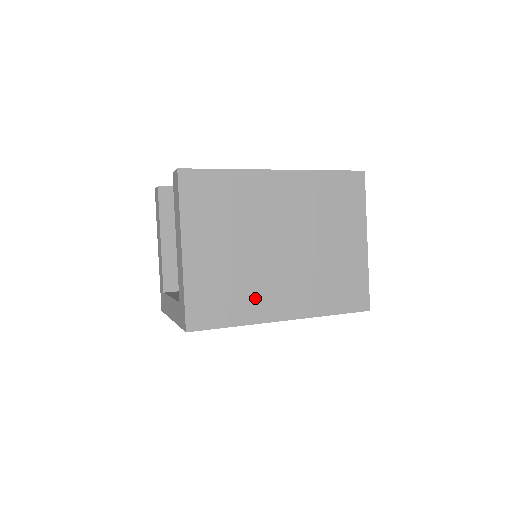
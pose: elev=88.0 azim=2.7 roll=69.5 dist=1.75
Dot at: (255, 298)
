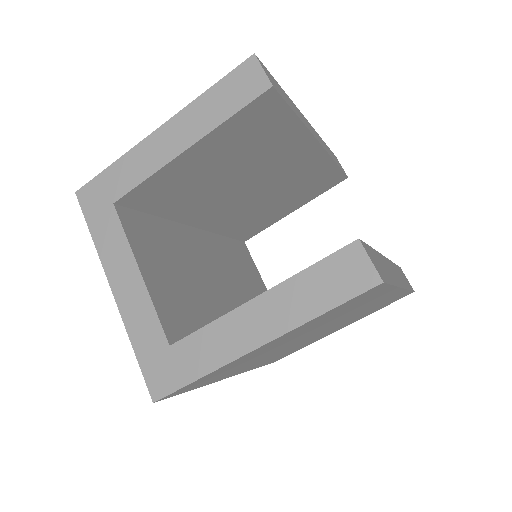
Dot at: (239, 369)
